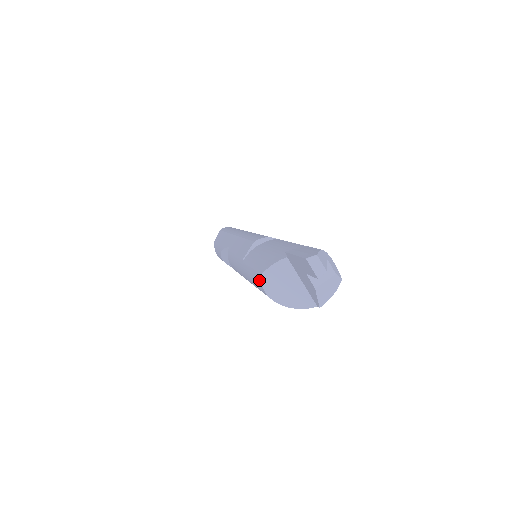
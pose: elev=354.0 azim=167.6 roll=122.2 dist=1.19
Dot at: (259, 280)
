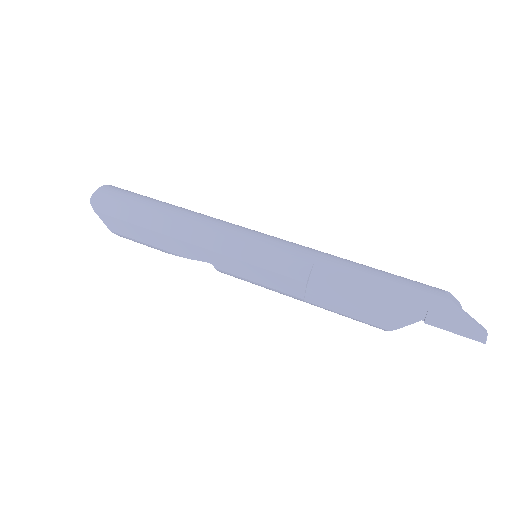
Dot at: occluded
